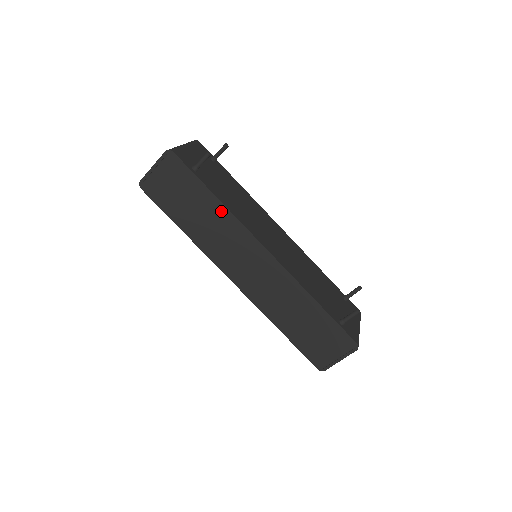
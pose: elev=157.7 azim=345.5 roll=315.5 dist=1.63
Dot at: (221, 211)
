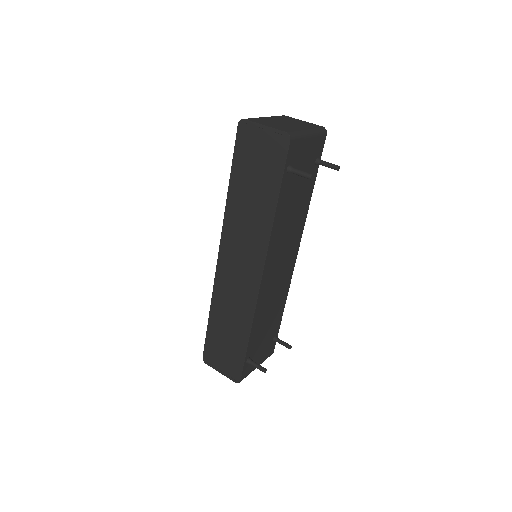
Dot at: (267, 218)
